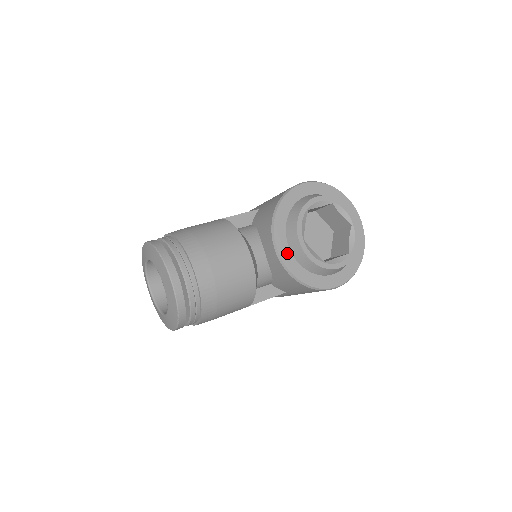
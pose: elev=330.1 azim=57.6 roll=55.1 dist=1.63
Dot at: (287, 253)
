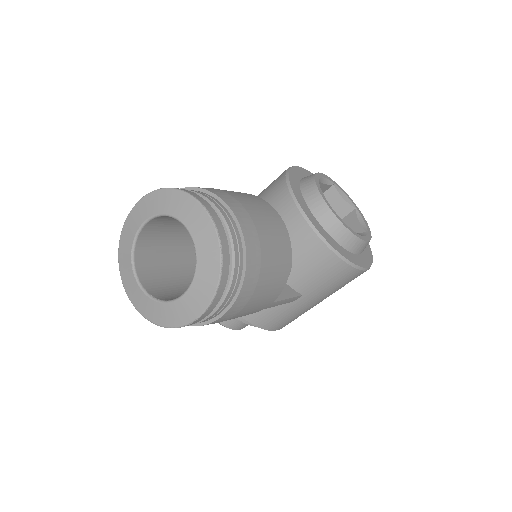
Dot at: (314, 220)
